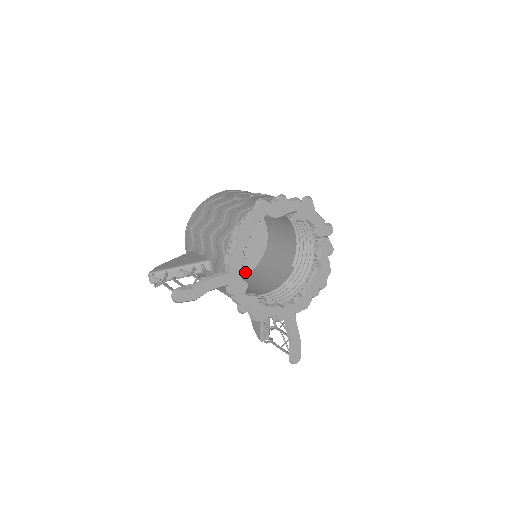
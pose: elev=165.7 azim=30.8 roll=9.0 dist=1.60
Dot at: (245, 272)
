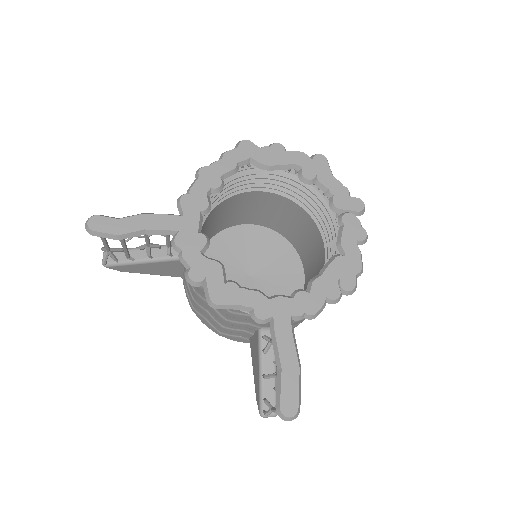
Dot at: occluded
